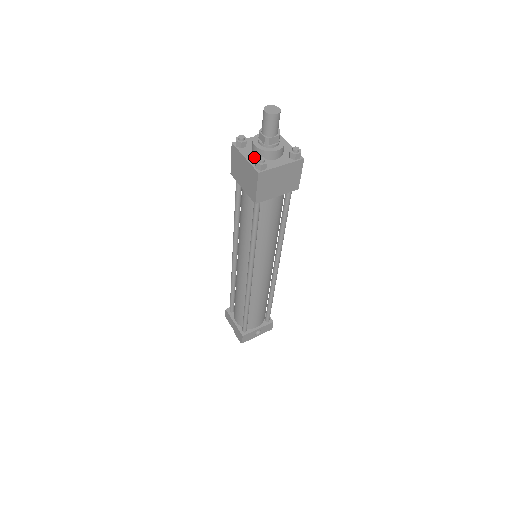
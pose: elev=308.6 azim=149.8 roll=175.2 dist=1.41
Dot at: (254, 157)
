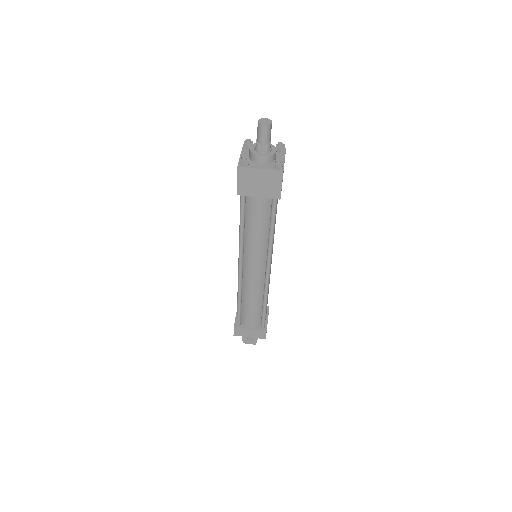
Dot at: (264, 165)
